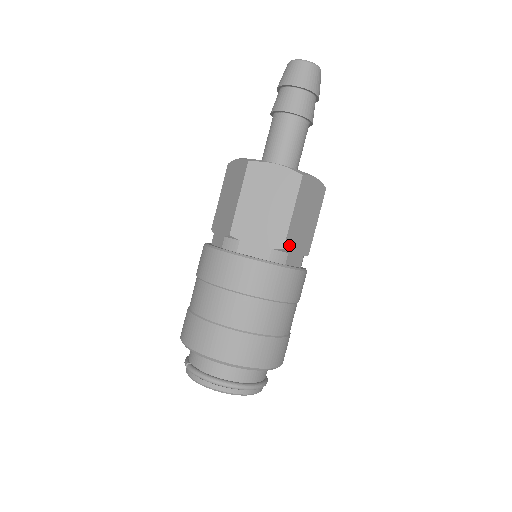
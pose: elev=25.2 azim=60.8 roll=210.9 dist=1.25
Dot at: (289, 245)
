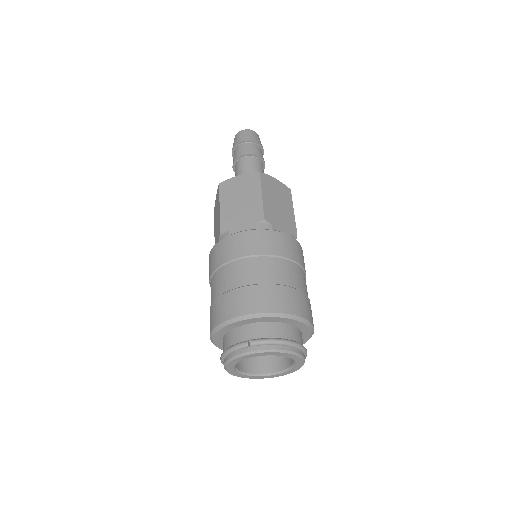
Dot at: occluded
